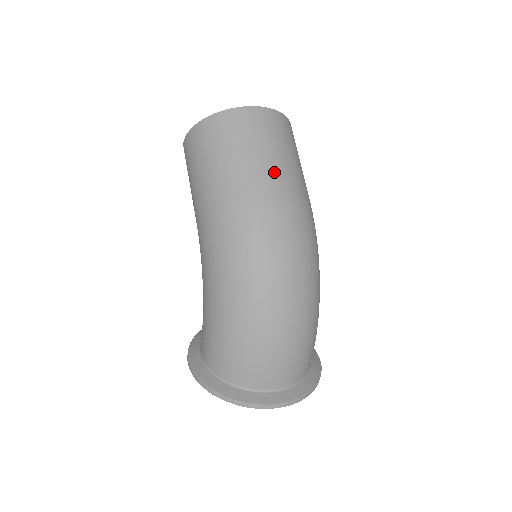
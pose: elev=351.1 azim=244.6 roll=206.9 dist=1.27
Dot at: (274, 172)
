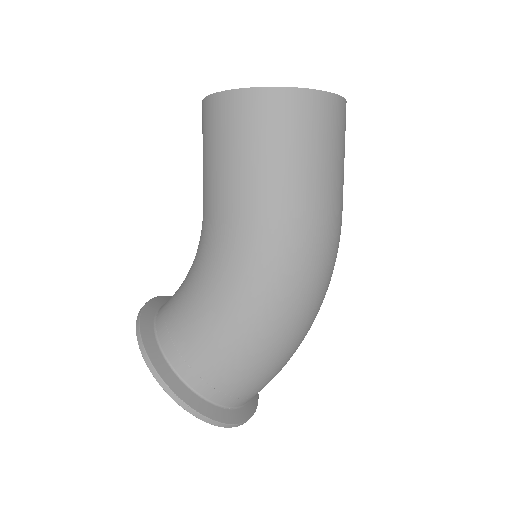
Dot at: occluded
